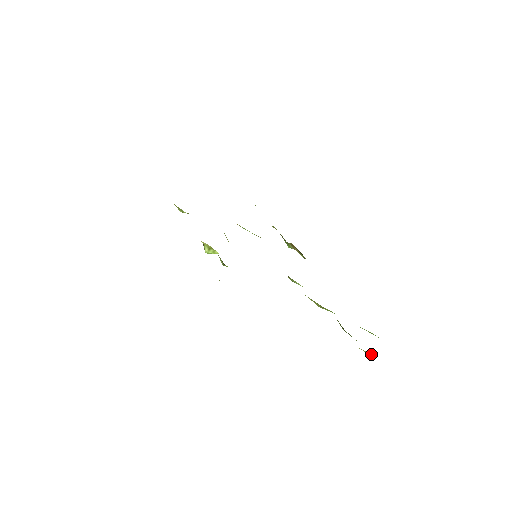
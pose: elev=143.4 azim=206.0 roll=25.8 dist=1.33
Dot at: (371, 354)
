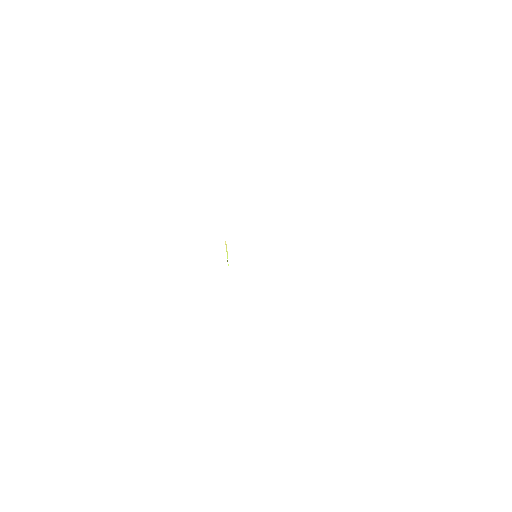
Dot at: occluded
